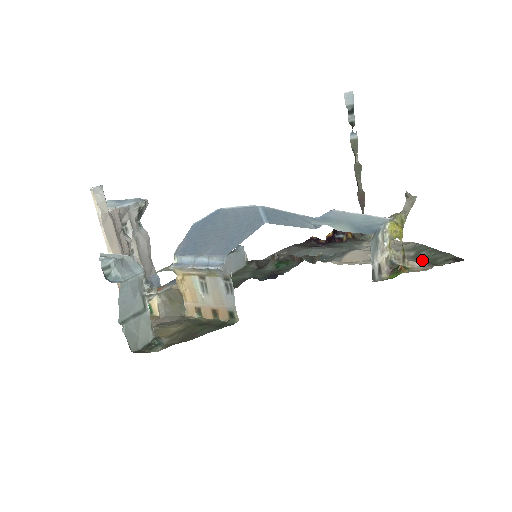
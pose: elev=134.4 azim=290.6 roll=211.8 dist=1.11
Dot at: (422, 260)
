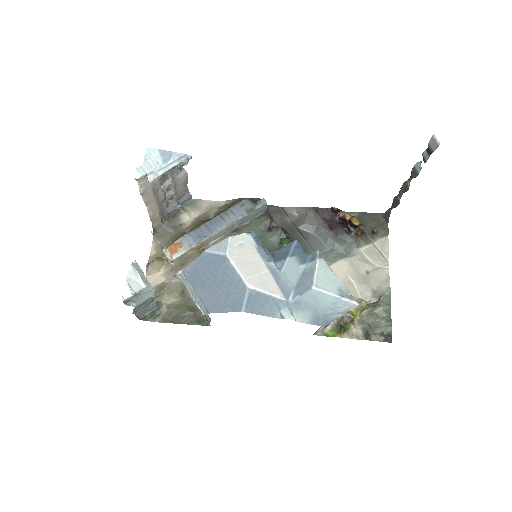
Dot at: (369, 320)
